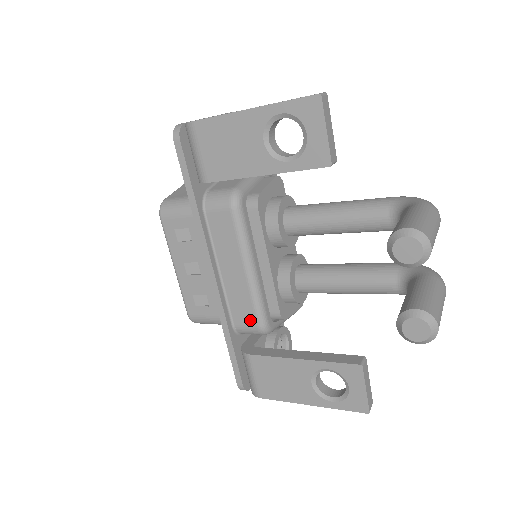
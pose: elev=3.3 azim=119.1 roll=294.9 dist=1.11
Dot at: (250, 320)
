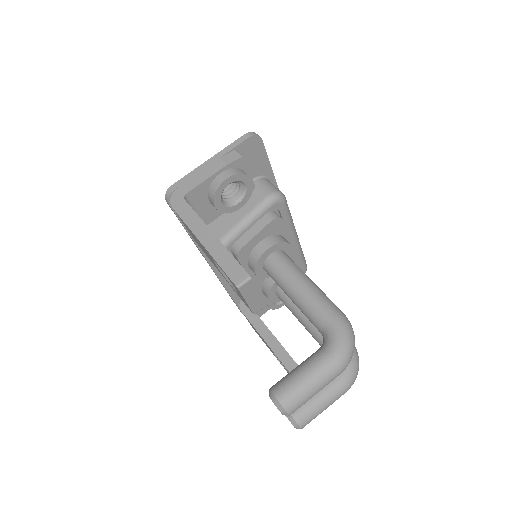
Dot at: occluded
